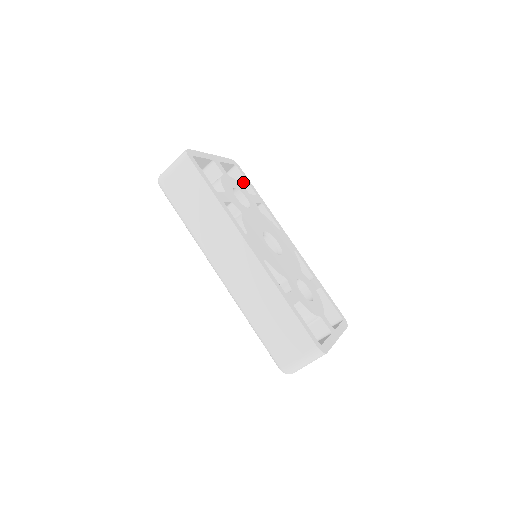
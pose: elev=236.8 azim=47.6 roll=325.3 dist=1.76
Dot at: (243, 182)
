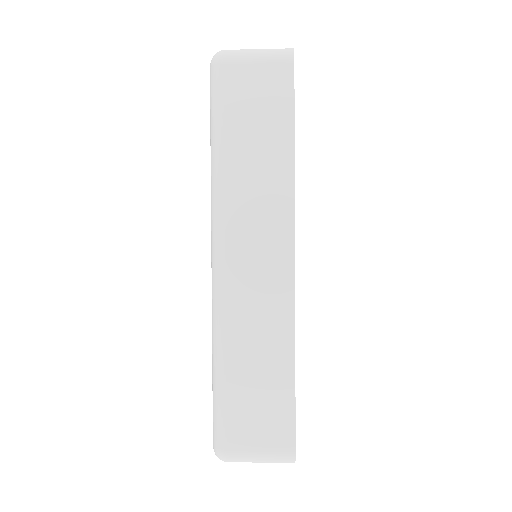
Dot at: occluded
